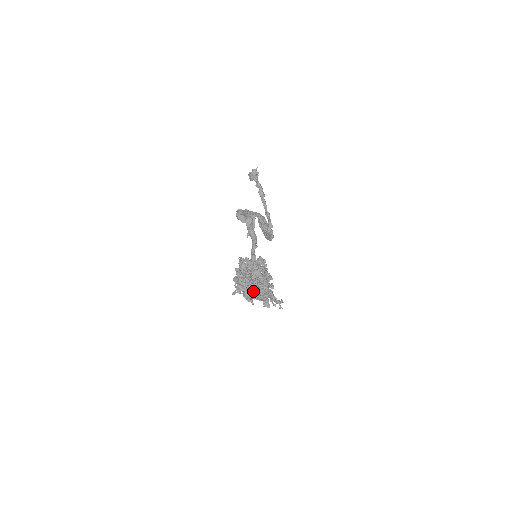
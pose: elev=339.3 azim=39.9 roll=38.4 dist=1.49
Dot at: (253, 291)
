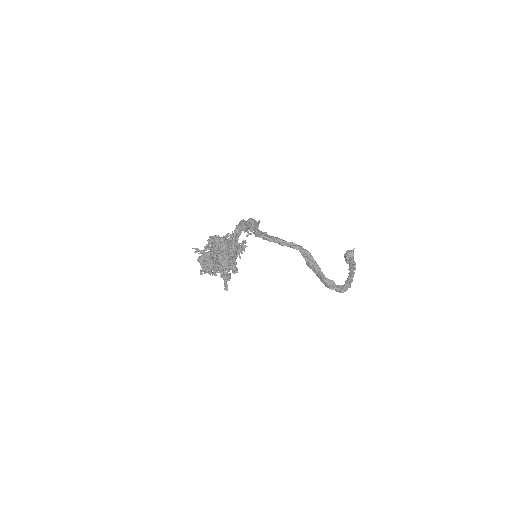
Dot at: (202, 250)
